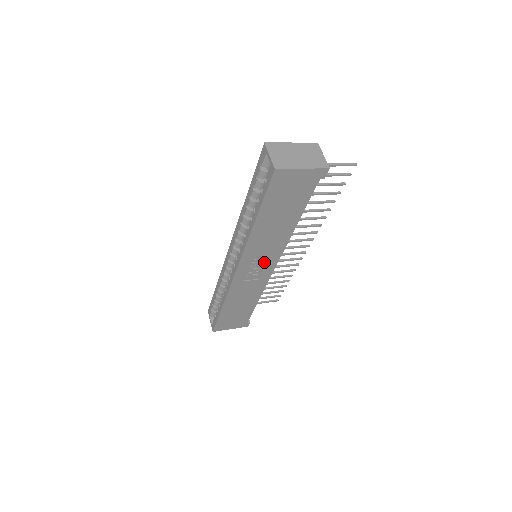
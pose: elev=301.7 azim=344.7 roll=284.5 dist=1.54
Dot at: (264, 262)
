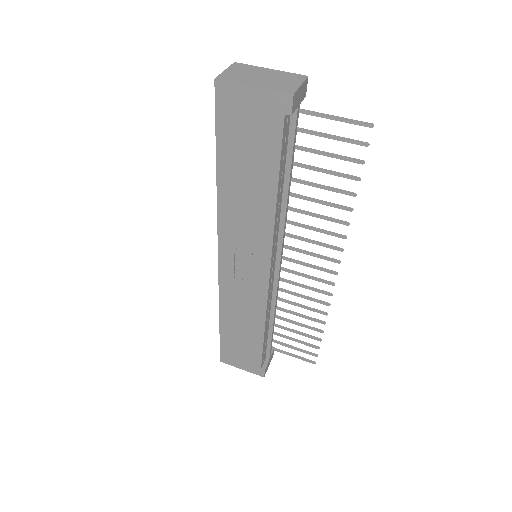
Dot at: (252, 259)
